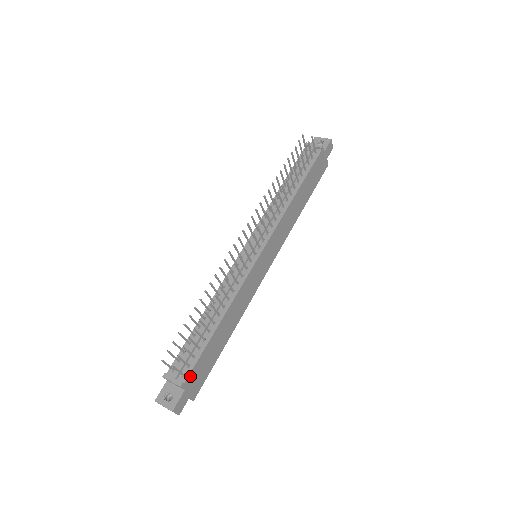
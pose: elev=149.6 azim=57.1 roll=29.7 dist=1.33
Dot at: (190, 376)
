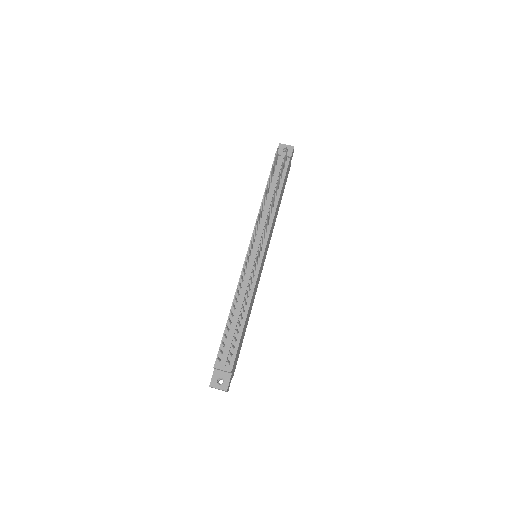
Dot at: (234, 362)
